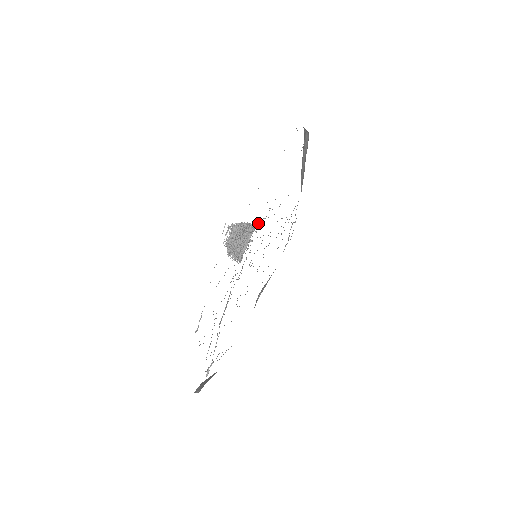
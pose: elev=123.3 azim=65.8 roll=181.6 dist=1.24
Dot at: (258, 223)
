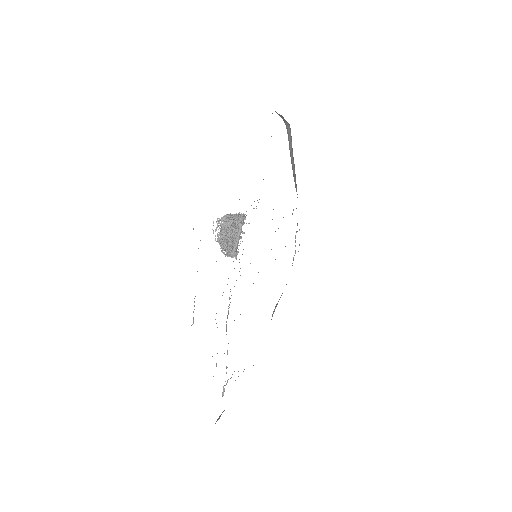
Dot at: occluded
